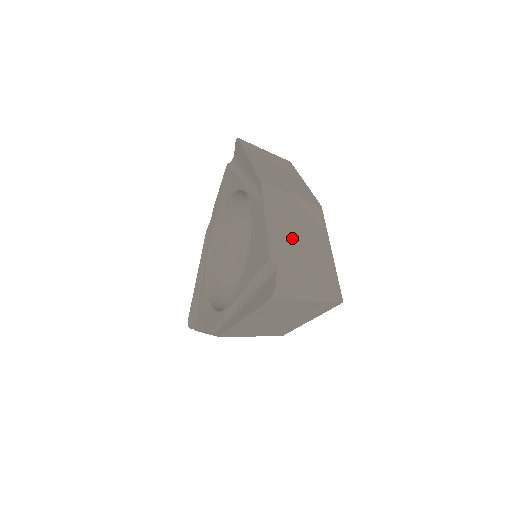
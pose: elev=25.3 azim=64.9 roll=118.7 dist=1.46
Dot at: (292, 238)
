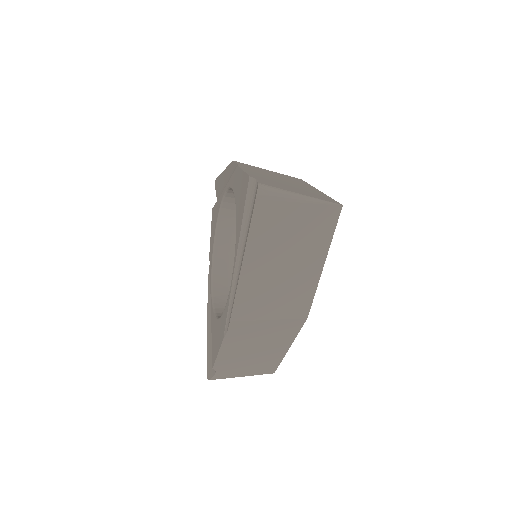
Dot at: (272, 178)
